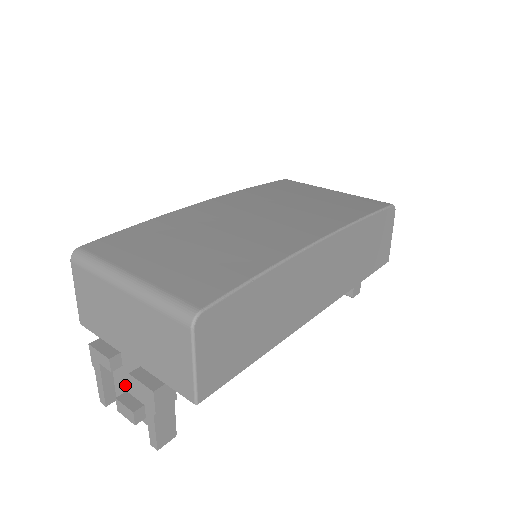
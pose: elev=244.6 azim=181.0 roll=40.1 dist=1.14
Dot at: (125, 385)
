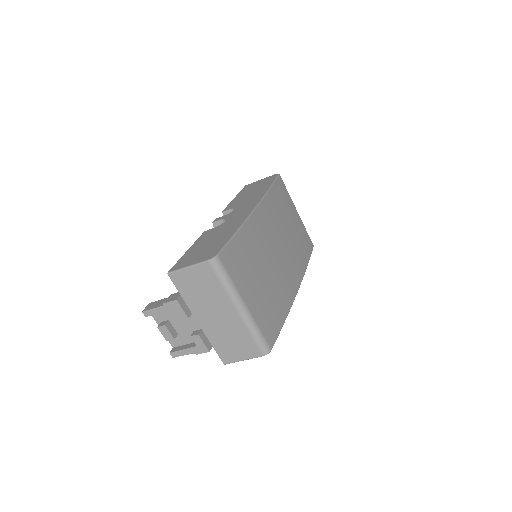
Dot at: (172, 319)
